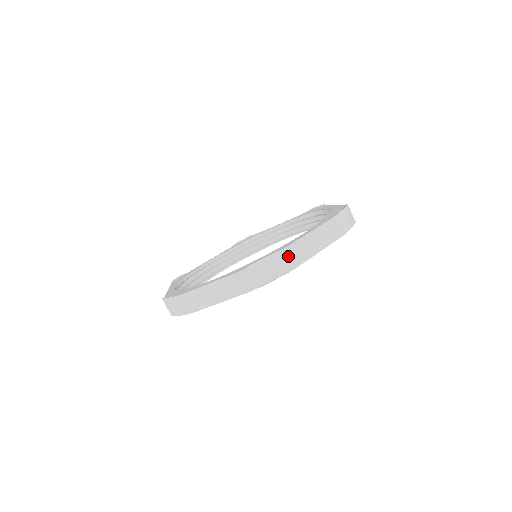
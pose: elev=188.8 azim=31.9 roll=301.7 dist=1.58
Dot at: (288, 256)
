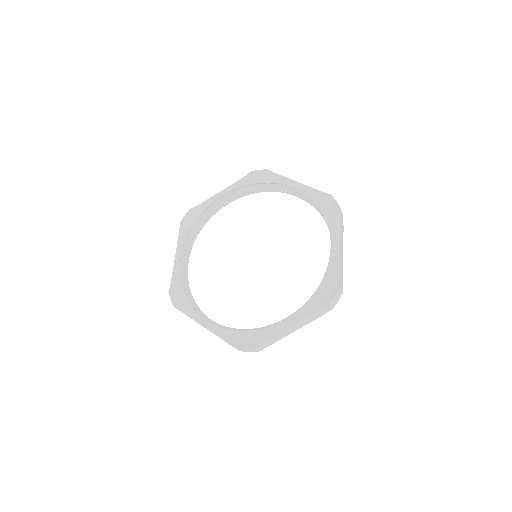
Dot at: (341, 279)
